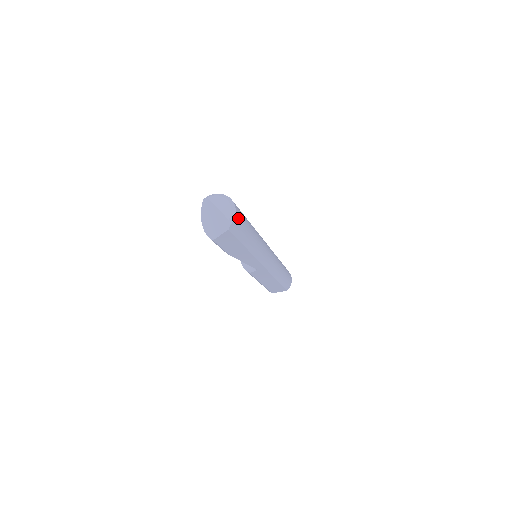
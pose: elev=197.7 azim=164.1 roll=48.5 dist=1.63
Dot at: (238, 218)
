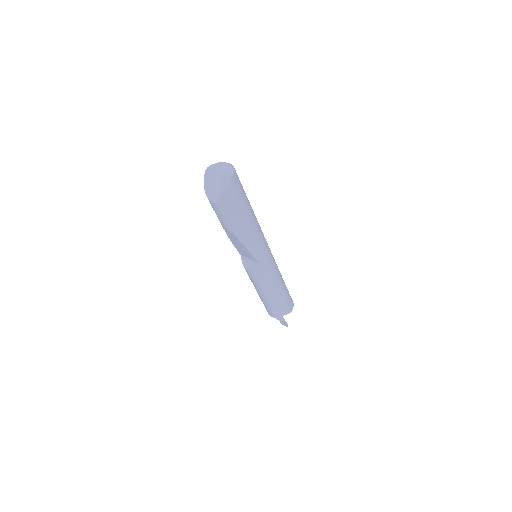
Dot at: (237, 177)
